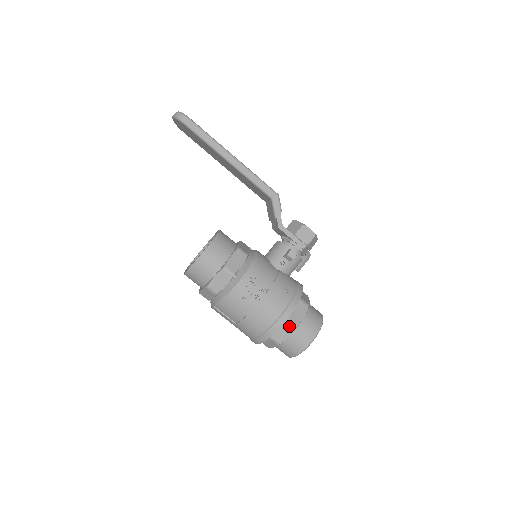
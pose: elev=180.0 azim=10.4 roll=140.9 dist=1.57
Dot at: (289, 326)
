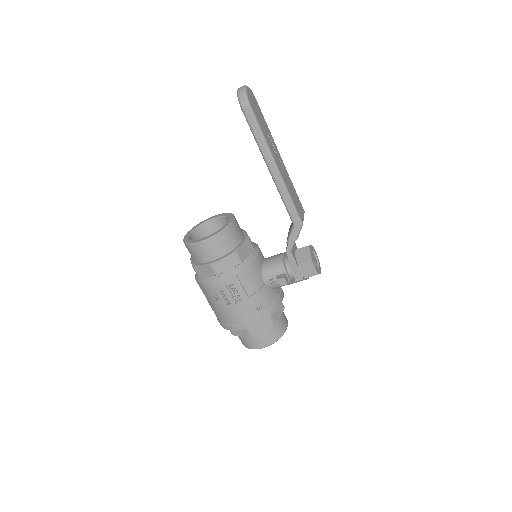
Dot at: (245, 332)
